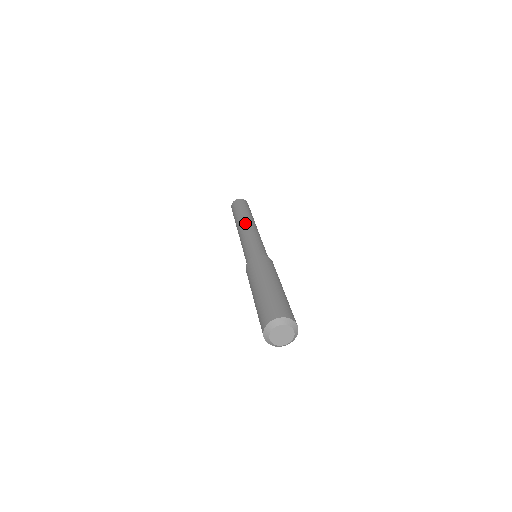
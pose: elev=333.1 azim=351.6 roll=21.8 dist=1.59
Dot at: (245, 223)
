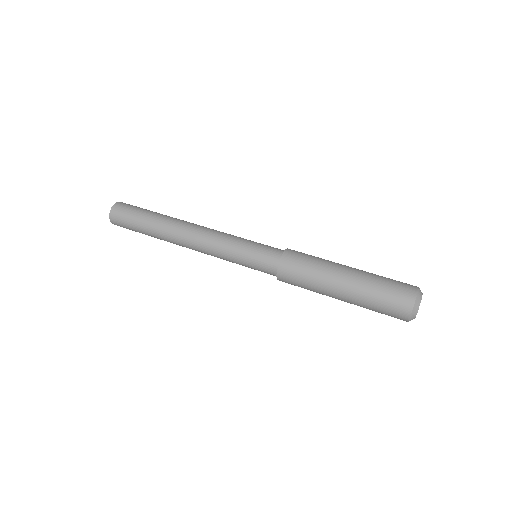
Dot at: (195, 224)
